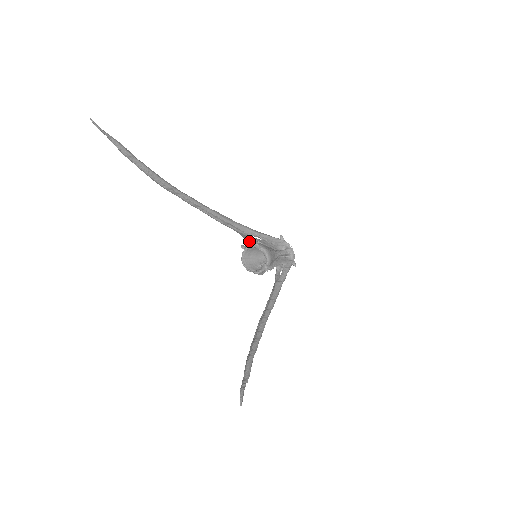
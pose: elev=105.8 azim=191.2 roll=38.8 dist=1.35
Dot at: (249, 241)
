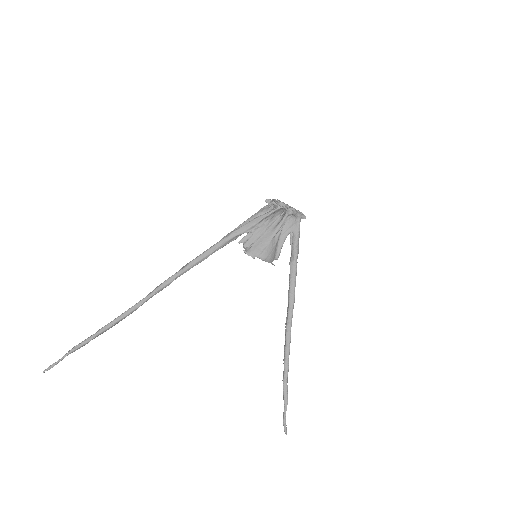
Dot at: occluded
